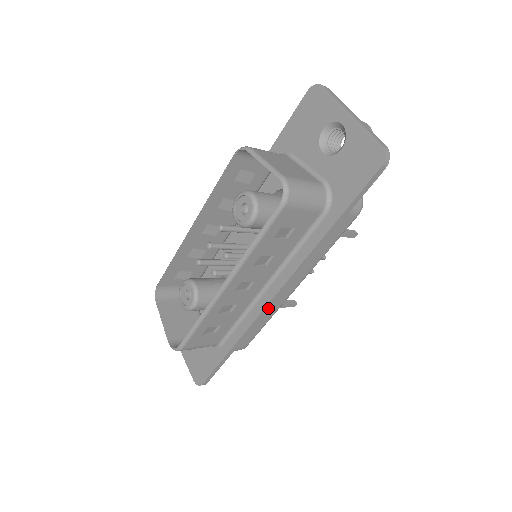
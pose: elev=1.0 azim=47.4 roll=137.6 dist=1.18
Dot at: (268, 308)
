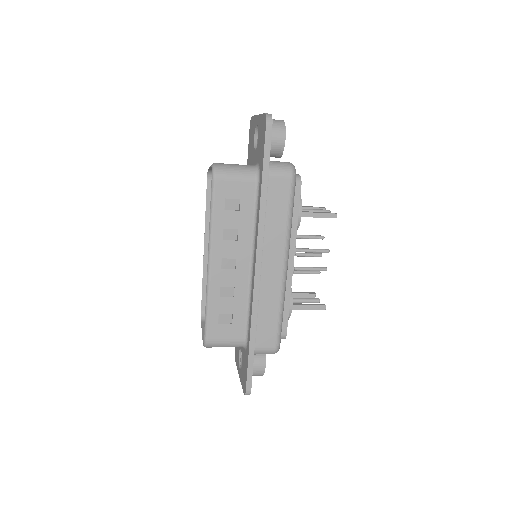
Dot at: (258, 283)
